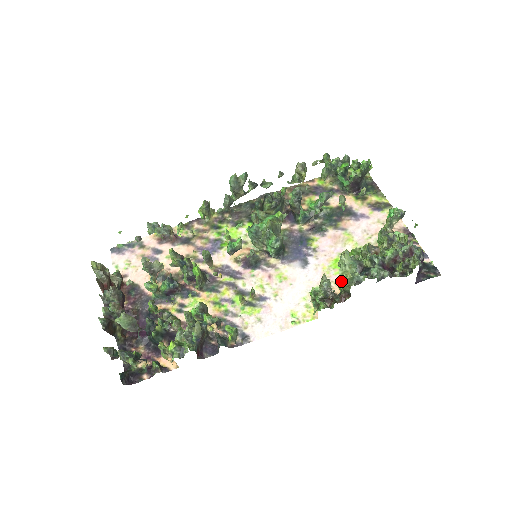
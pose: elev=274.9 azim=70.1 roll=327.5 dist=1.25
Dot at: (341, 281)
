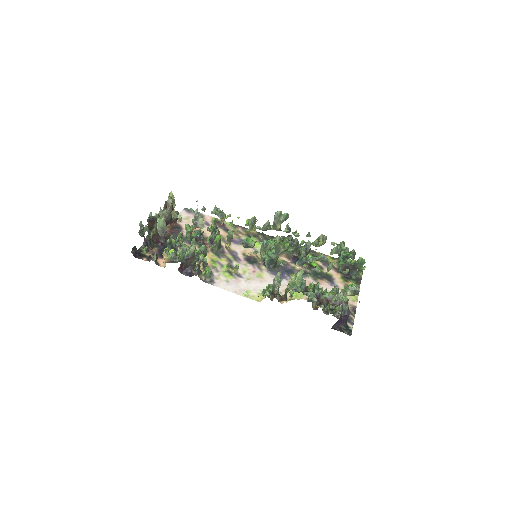
Dot at: (287, 285)
